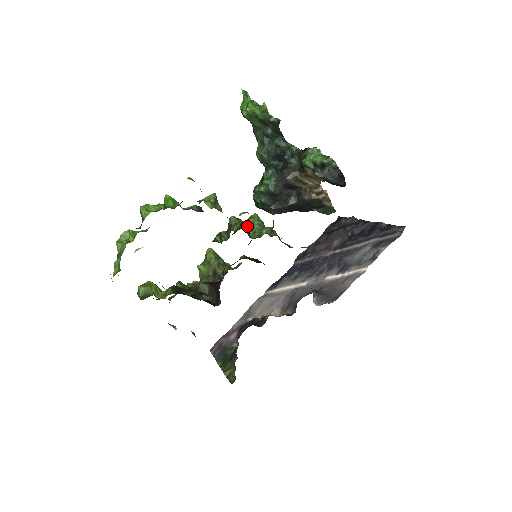
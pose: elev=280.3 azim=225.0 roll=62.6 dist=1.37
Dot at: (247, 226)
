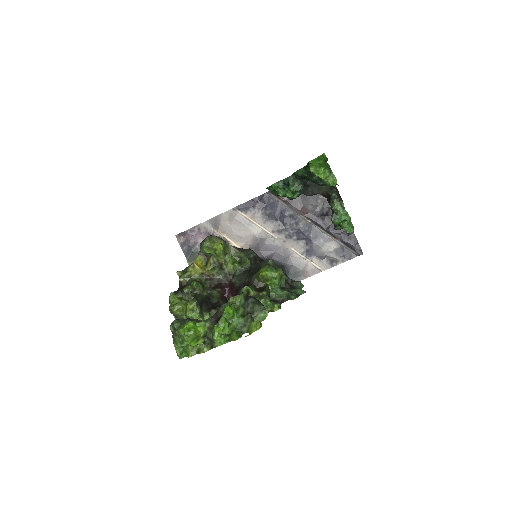
Dot at: (268, 281)
